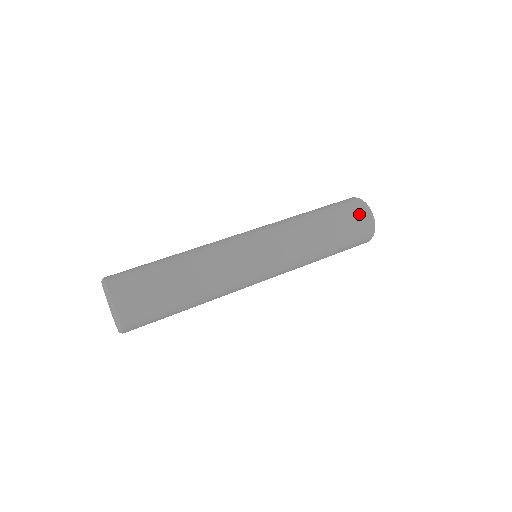
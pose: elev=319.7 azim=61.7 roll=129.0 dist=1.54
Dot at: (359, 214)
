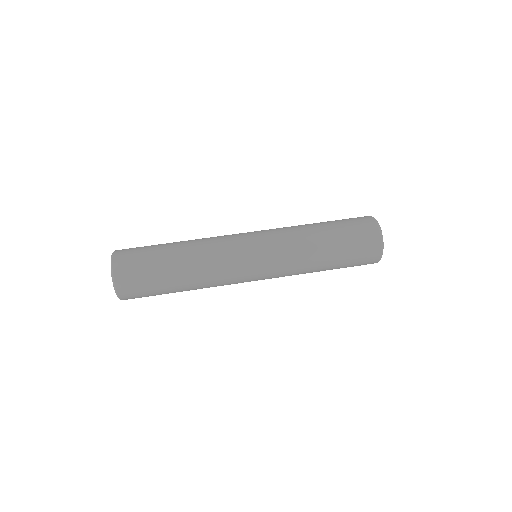
Dot at: (367, 259)
